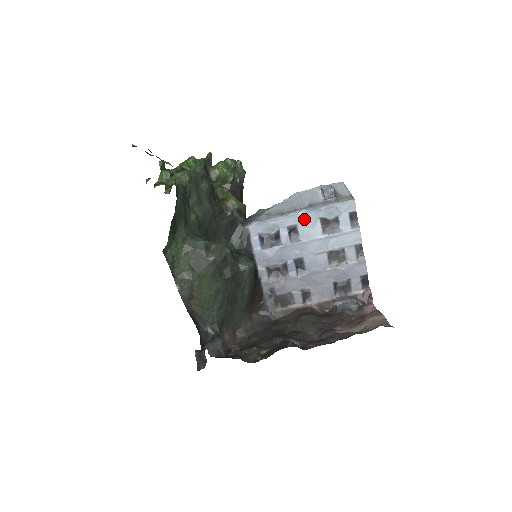
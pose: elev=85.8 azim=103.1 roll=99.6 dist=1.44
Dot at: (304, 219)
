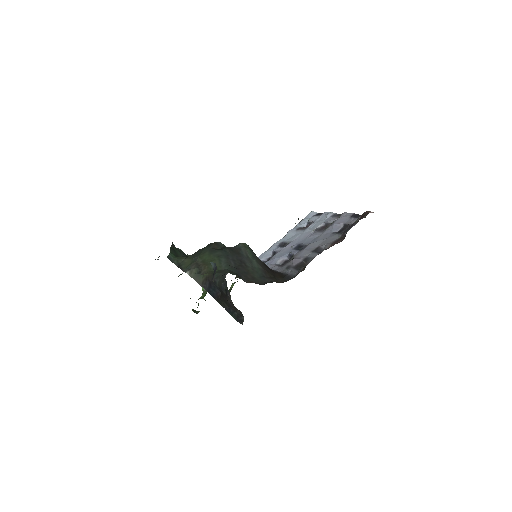
Dot at: (286, 237)
